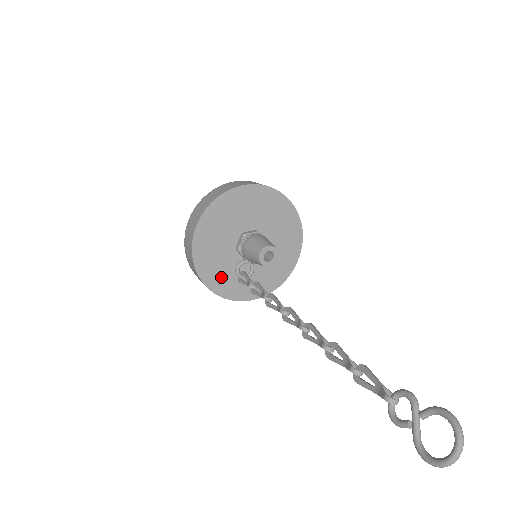
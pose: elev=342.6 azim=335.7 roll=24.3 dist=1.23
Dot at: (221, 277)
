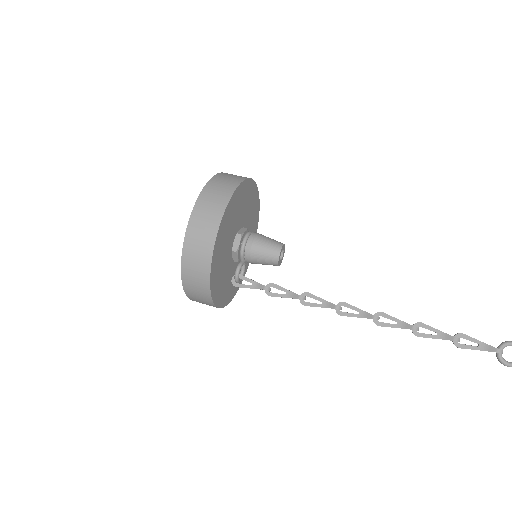
Dot at: (220, 286)
